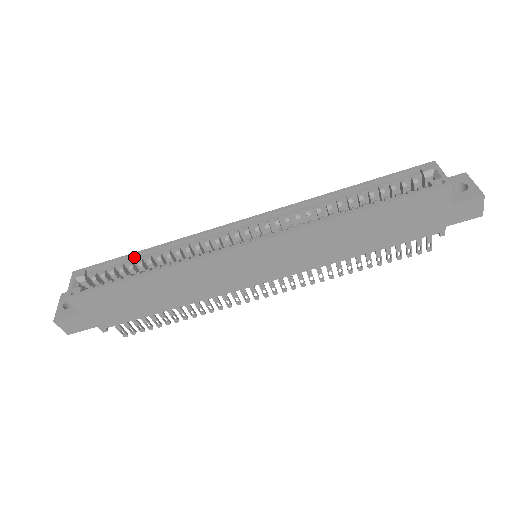
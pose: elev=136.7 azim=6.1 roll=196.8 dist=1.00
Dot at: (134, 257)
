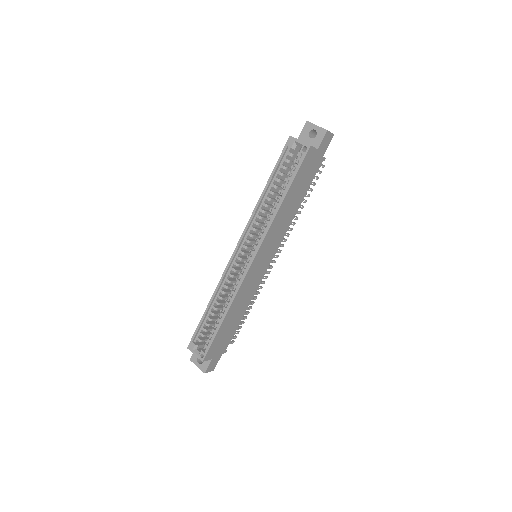
Dot at: (206, 314)
